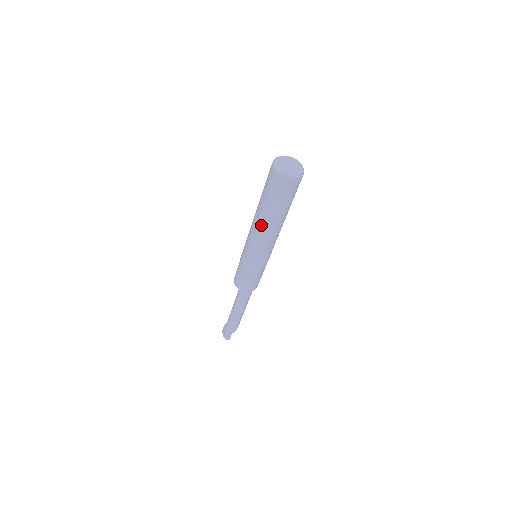
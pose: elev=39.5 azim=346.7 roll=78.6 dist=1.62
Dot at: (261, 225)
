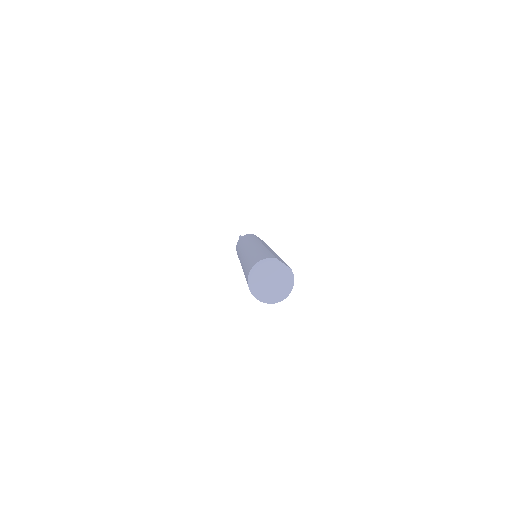
Dot at: occluded
